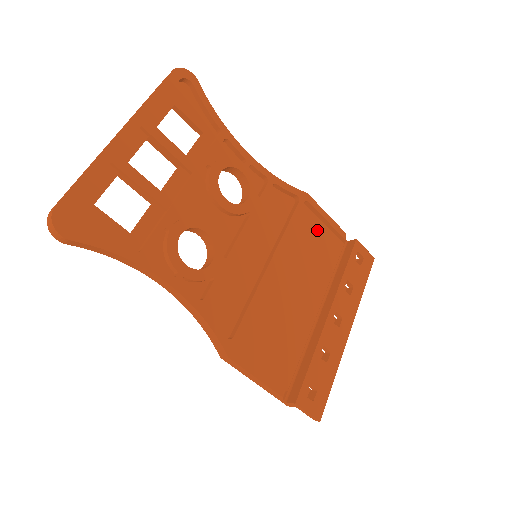
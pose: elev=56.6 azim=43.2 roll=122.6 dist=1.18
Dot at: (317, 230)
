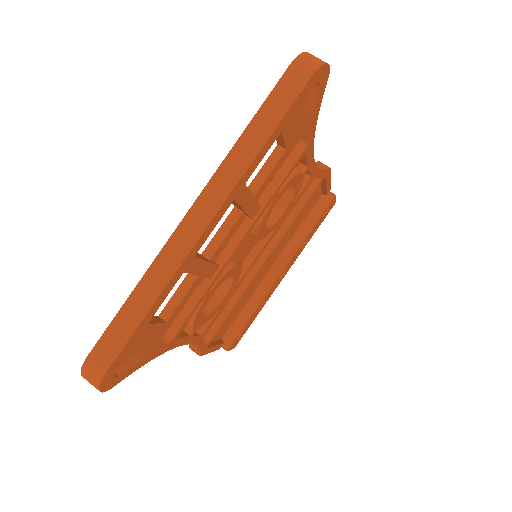
Dot at: occluded
